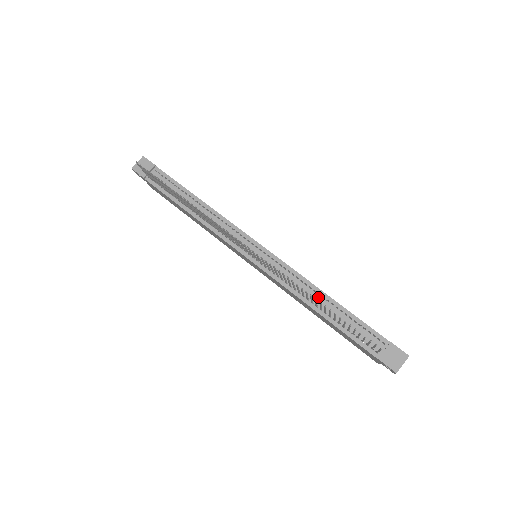
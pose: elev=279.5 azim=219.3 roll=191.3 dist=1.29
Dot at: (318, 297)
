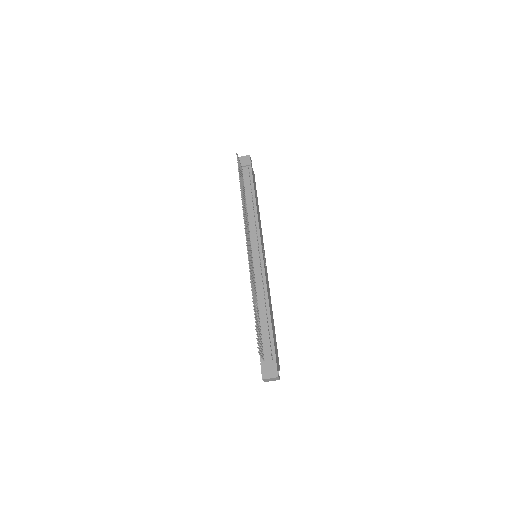
Dot at: (263, 304)
